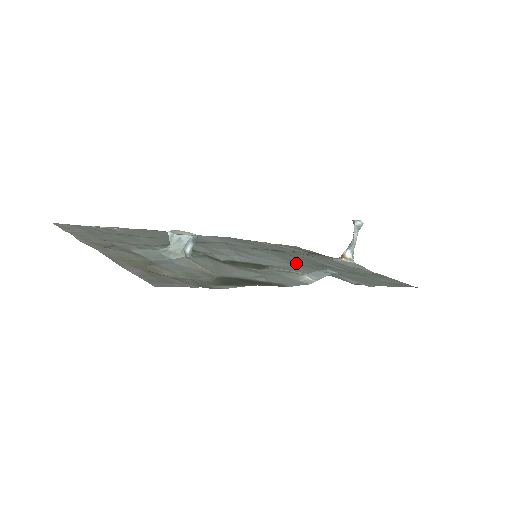
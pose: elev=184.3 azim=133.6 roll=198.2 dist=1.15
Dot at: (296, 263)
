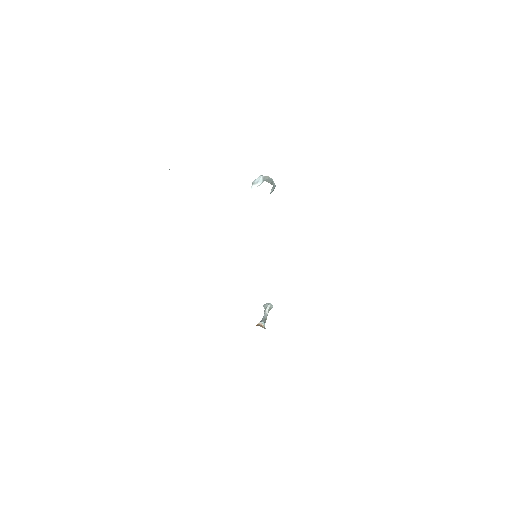
Dot at: occluded
